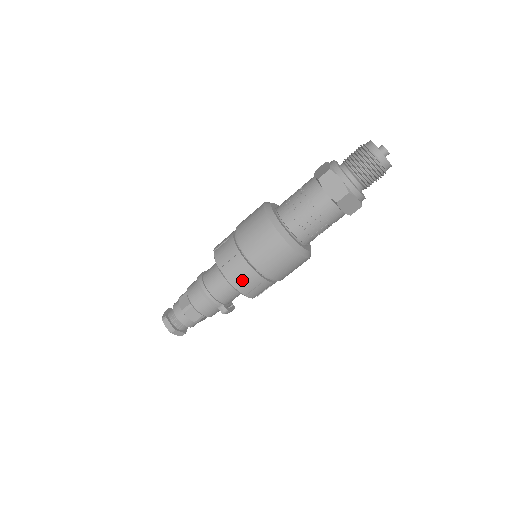
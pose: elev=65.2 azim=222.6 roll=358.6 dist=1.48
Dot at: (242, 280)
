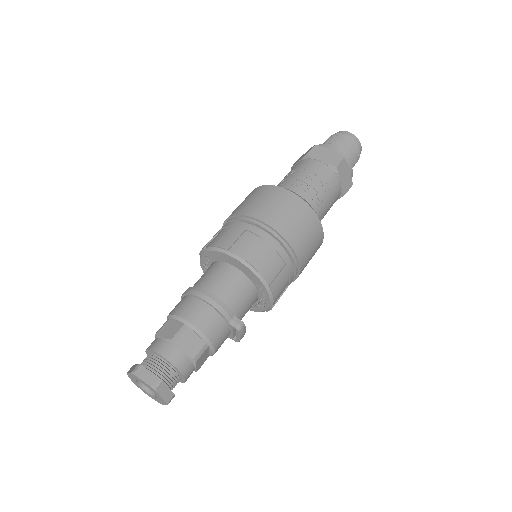
Dot at: (264, 257)
